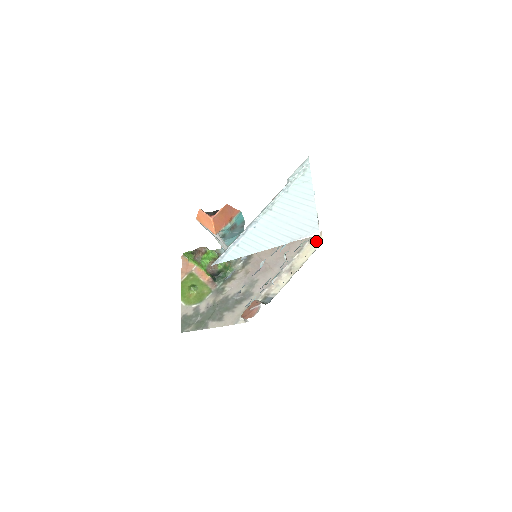
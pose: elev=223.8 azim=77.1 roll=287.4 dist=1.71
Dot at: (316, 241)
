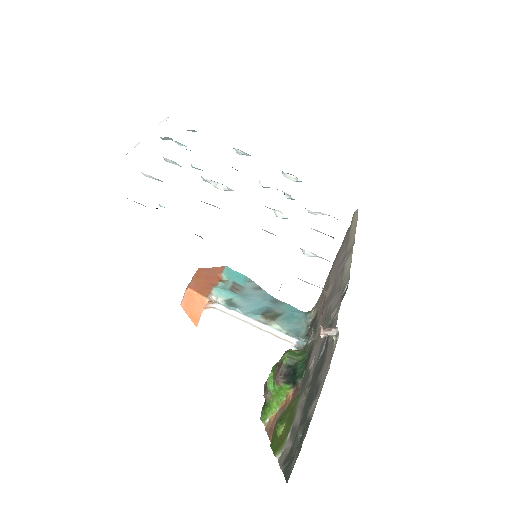
Dot at: (354, 219)
